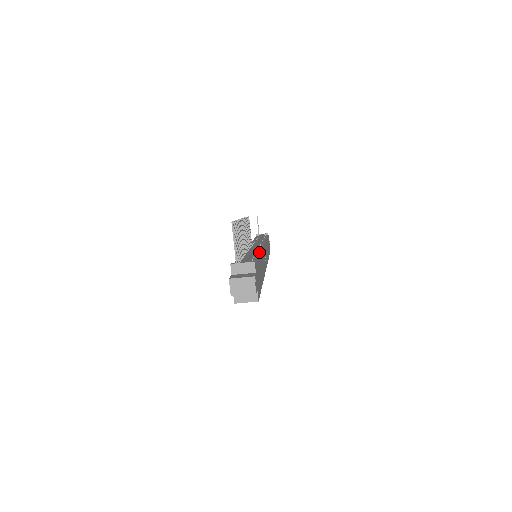
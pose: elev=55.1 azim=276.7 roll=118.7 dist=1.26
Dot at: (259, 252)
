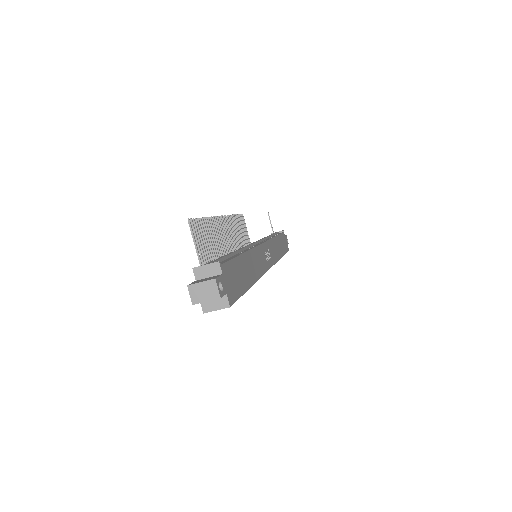
Dot at: occluded
